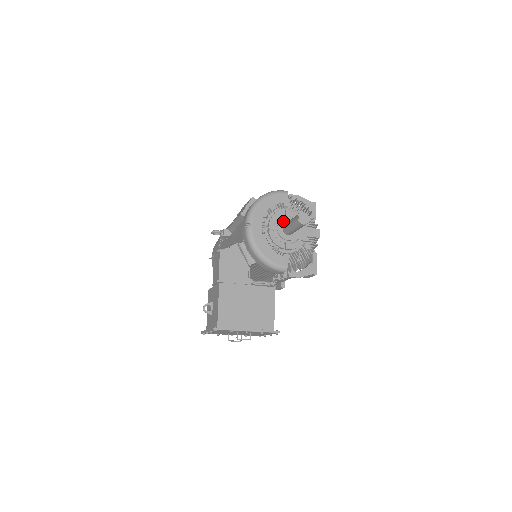
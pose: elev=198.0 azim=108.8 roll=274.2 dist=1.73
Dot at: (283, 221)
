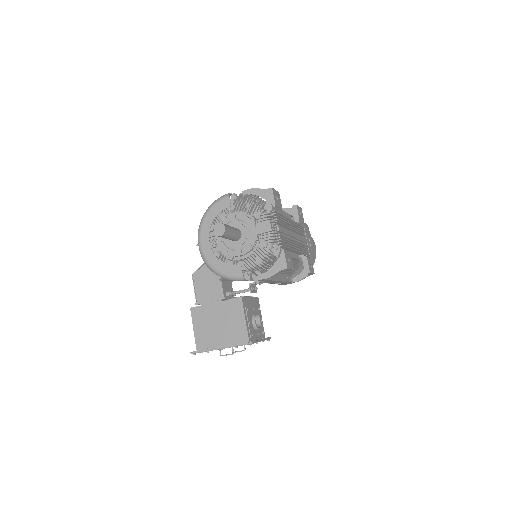
Dot at: occluded
